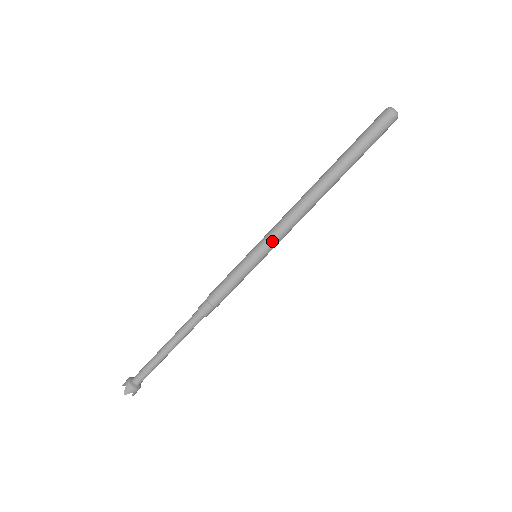
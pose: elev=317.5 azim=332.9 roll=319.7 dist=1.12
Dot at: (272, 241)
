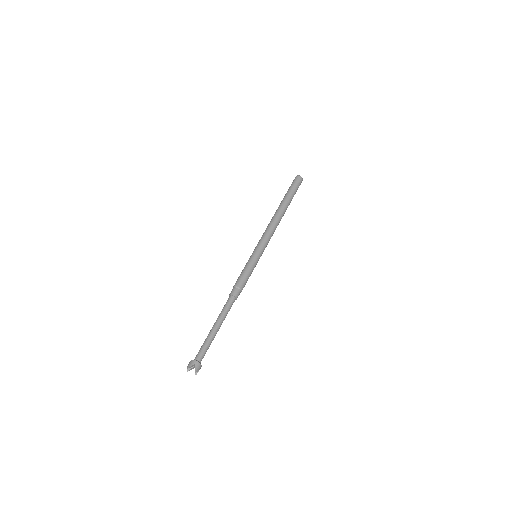
Dot at: (266, 245)
